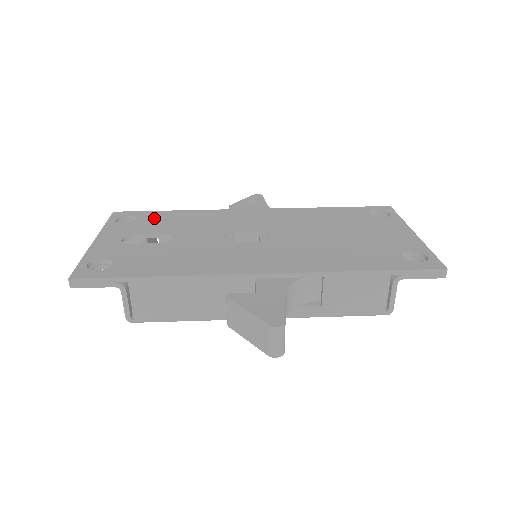
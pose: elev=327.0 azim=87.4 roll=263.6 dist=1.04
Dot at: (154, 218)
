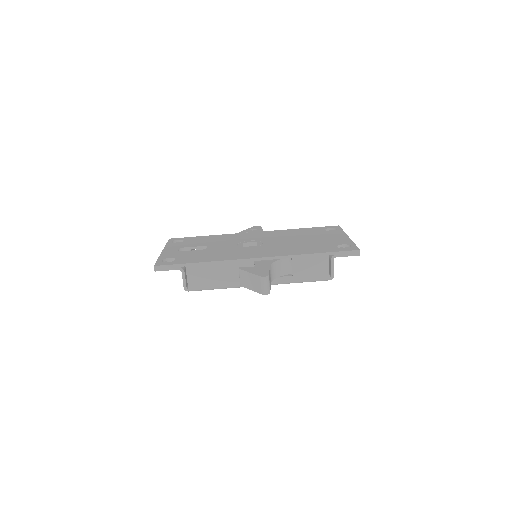
Dot at: (194, 240)
